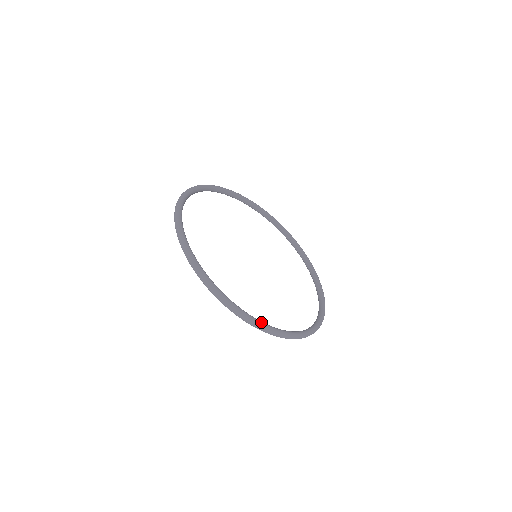
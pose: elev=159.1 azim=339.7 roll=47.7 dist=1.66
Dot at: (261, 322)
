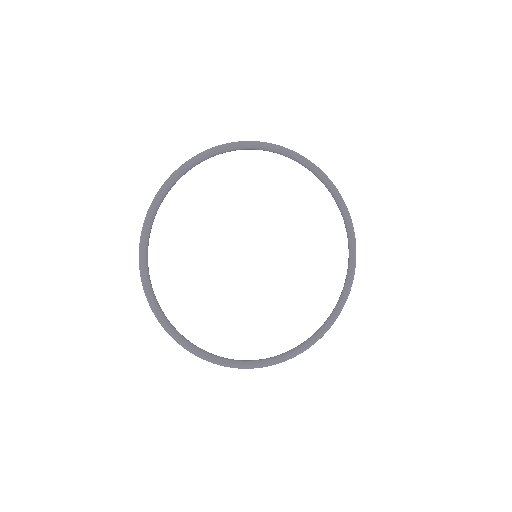
Dot at: (180, 339)
